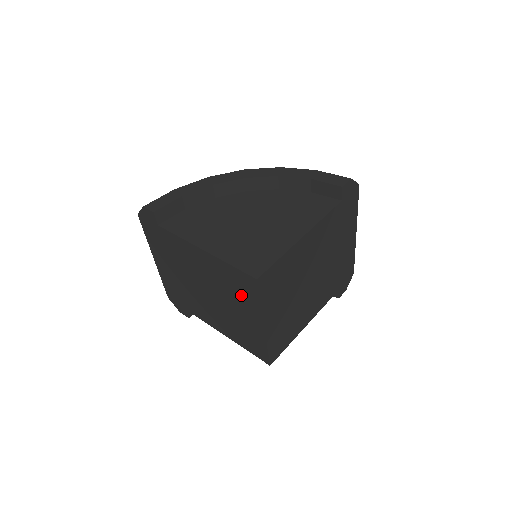
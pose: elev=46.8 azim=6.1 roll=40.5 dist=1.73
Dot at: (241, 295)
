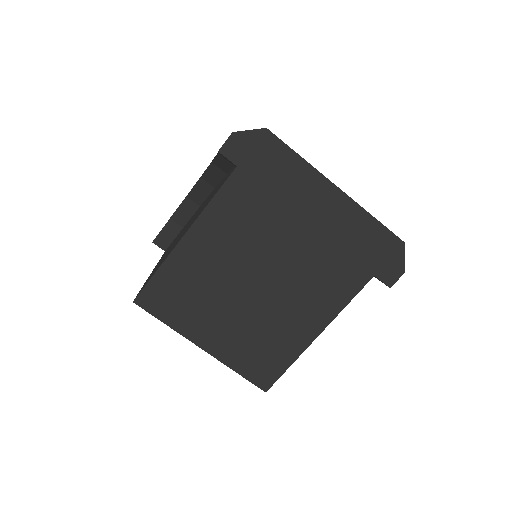
Dot at: occluded
